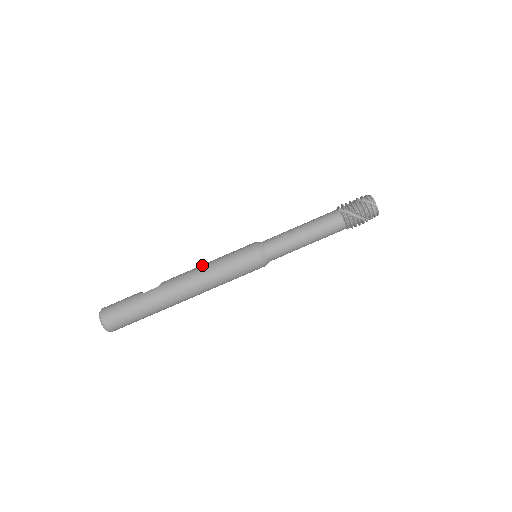
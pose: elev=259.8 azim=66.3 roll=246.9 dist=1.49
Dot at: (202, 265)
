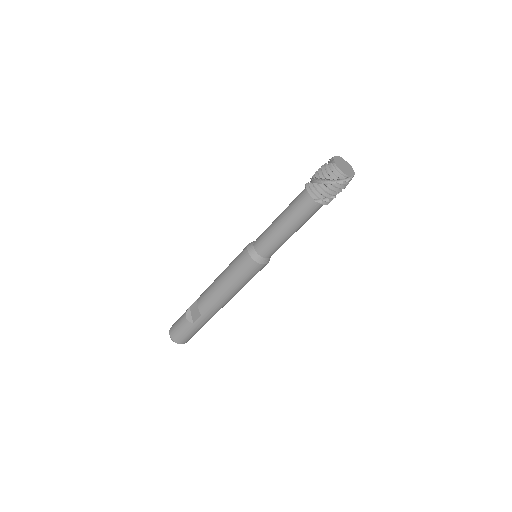
Dot at: (220, 290)
